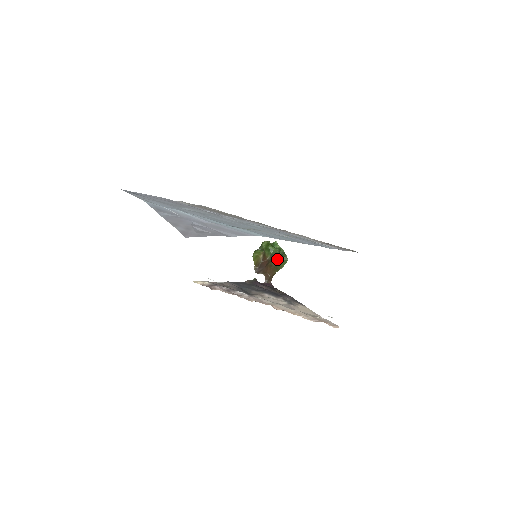
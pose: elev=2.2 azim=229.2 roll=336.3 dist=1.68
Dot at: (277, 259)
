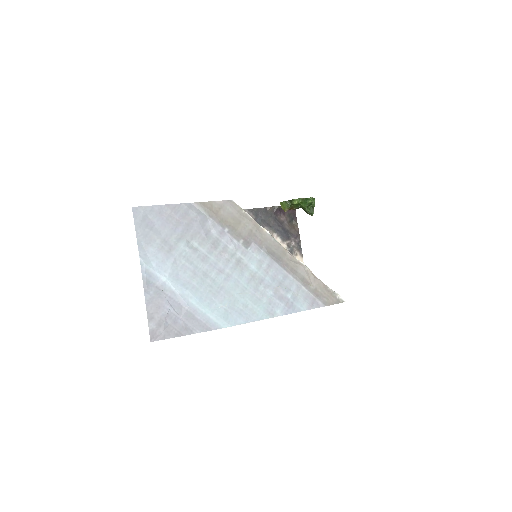
Dot at: (304, 209)
